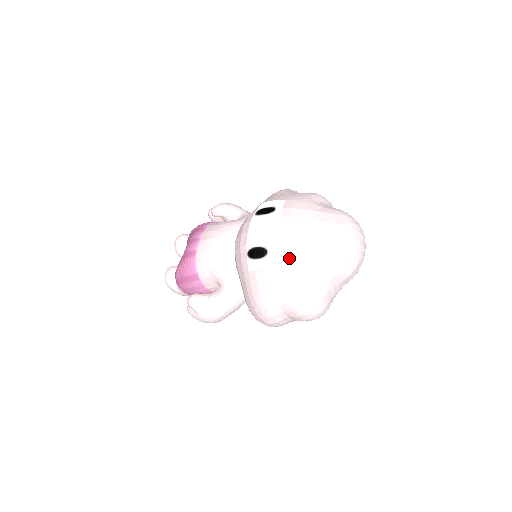
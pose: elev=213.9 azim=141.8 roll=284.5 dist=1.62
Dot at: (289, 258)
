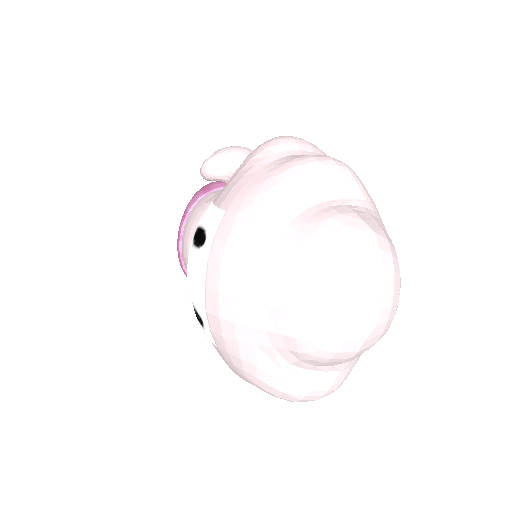
Dot at: (229, 340)
